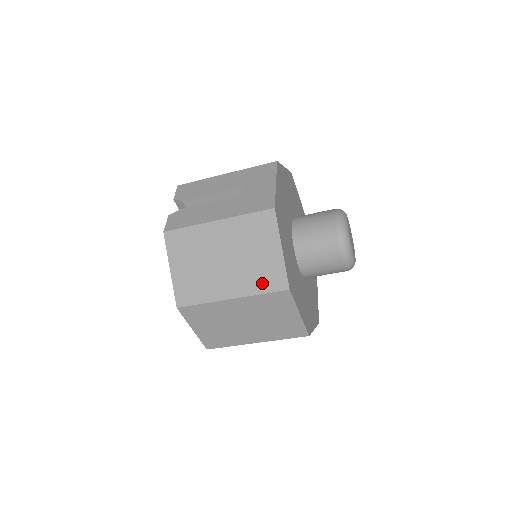
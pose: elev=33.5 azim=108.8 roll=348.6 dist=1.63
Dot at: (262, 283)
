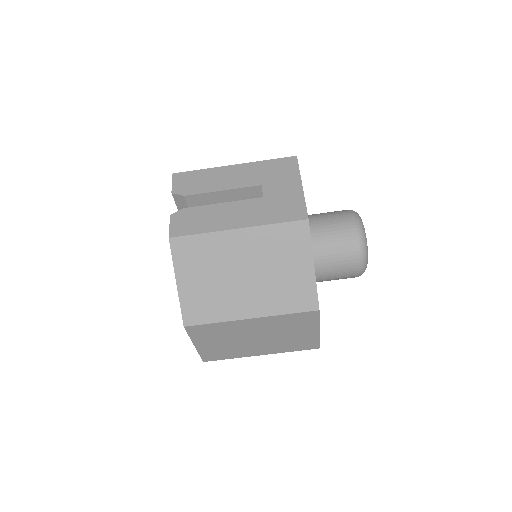
Dot at: (288, 302)
